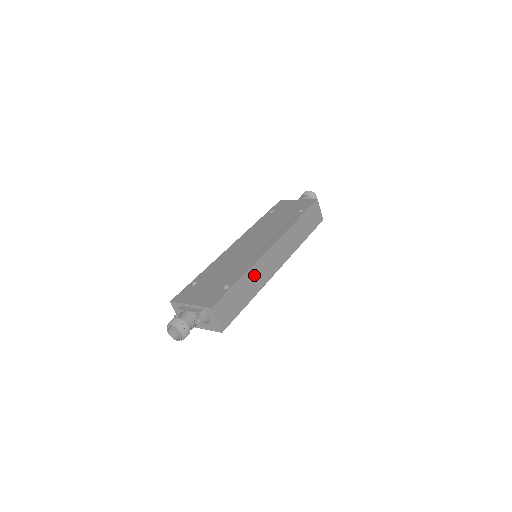
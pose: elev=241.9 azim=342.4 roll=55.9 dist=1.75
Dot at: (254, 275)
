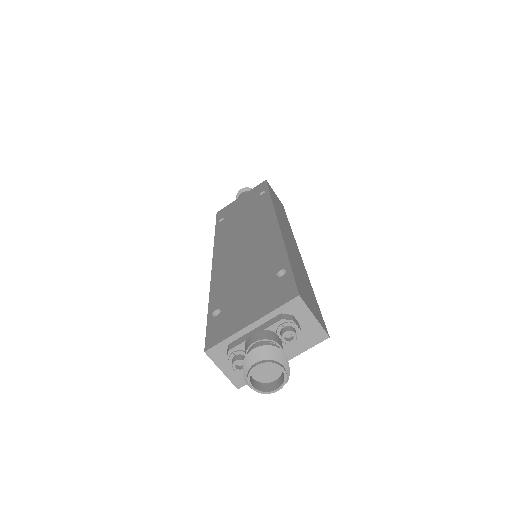
Dot at: (292, 254)
